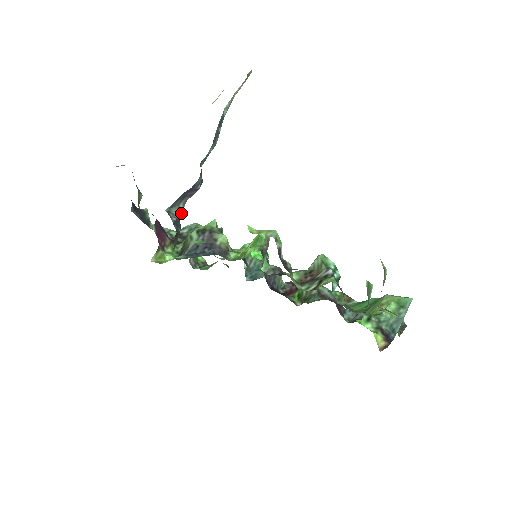
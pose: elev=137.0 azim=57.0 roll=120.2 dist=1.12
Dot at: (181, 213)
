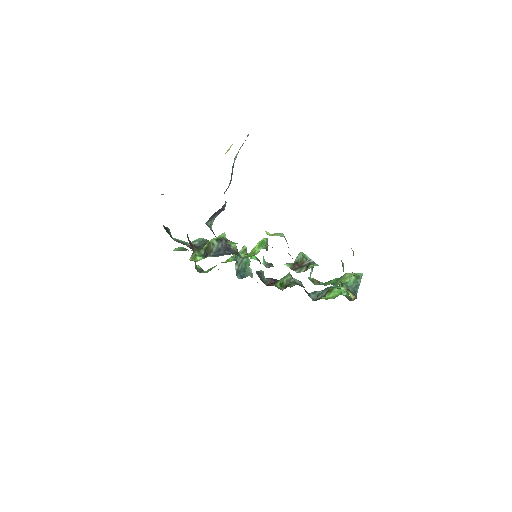
Dot at: occluded
